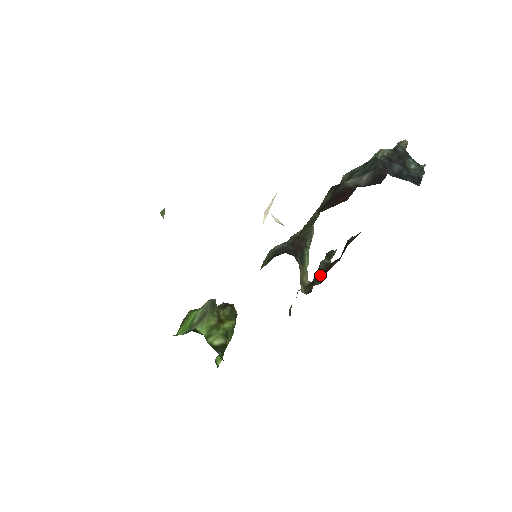
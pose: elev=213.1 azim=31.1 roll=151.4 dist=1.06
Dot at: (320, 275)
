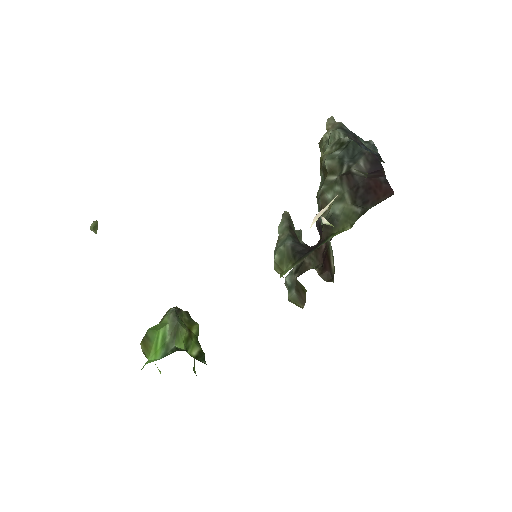
Dot at: (308, 258)
